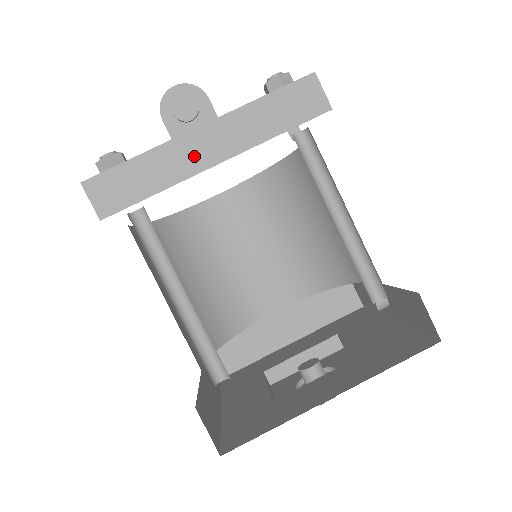
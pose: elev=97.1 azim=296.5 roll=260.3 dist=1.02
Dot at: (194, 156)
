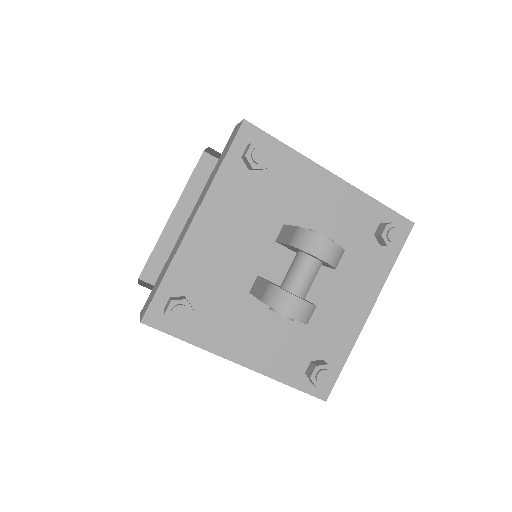
Dot at: occluded
